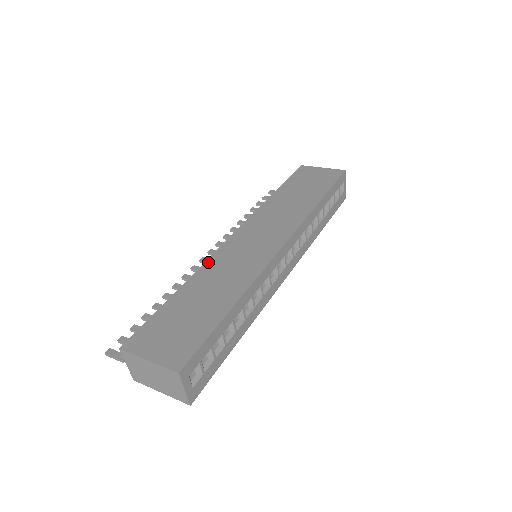
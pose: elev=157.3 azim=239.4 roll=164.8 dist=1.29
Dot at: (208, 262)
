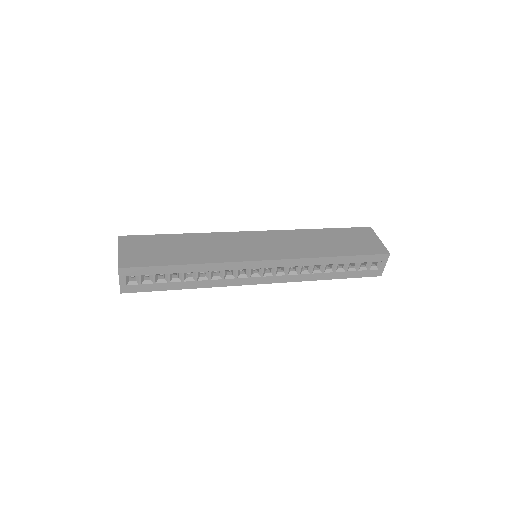
Dot at: (217, 234)
